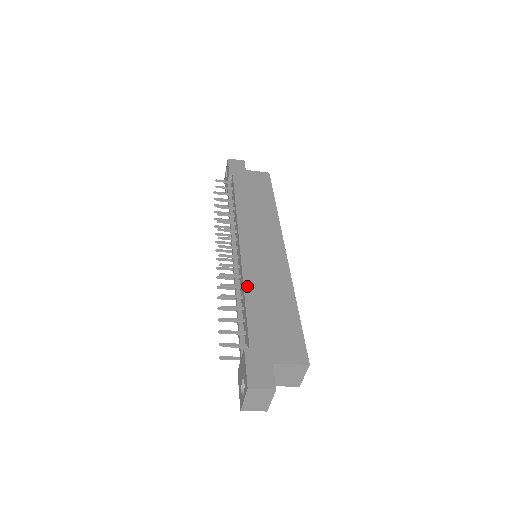
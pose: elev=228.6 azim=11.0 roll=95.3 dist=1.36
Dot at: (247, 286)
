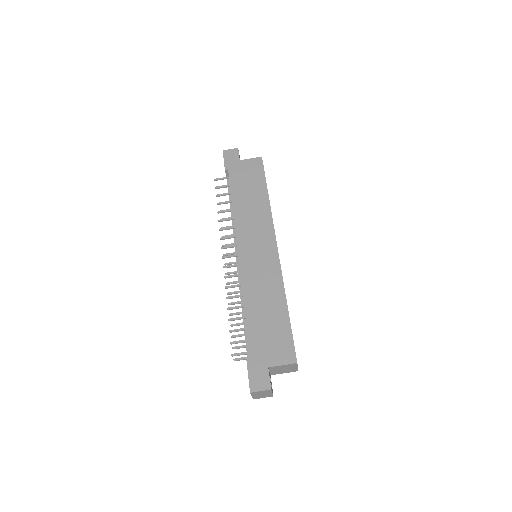
Dot at: (246, 297)
